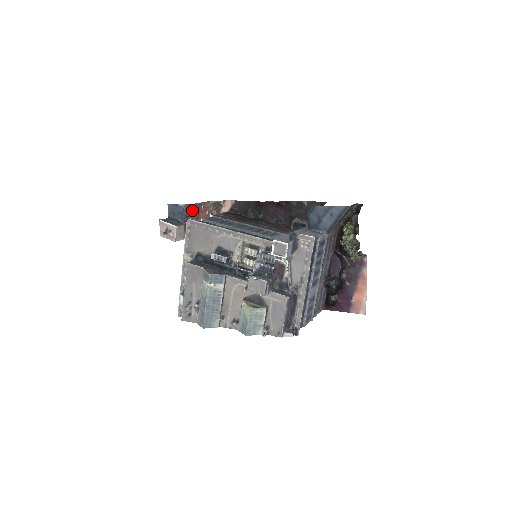
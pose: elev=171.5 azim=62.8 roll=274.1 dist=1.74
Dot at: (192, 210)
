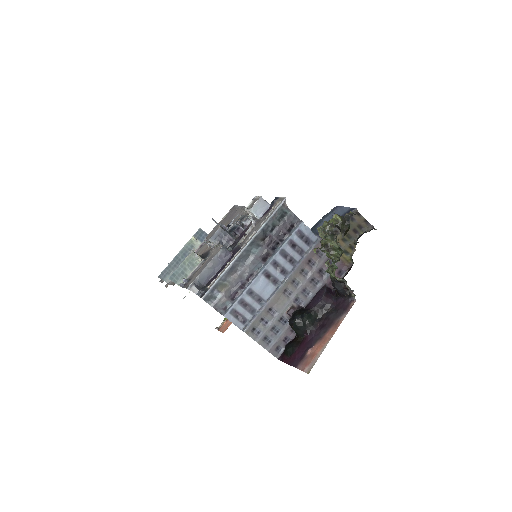
Dot at: occluded
